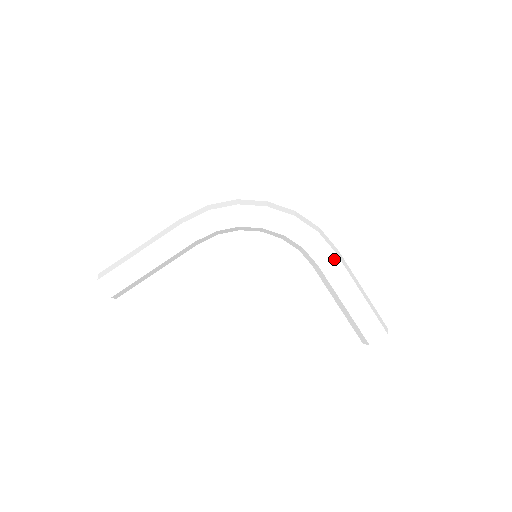
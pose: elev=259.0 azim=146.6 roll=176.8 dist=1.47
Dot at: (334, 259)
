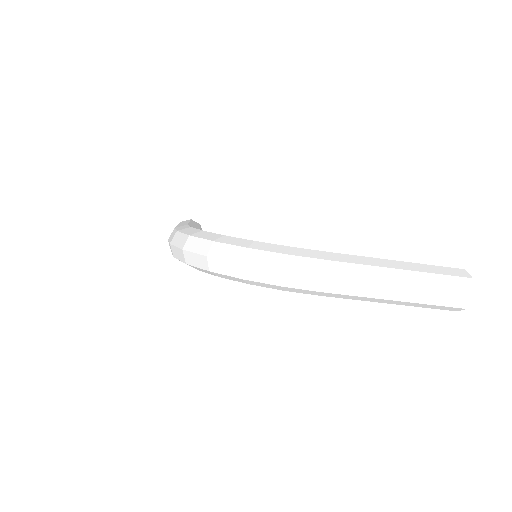
Dot at: (328, 295)
